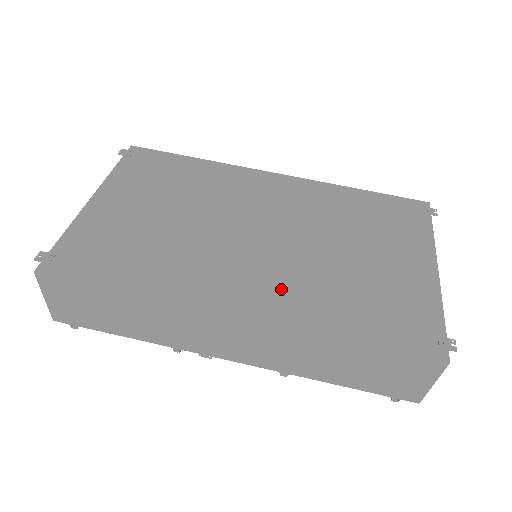
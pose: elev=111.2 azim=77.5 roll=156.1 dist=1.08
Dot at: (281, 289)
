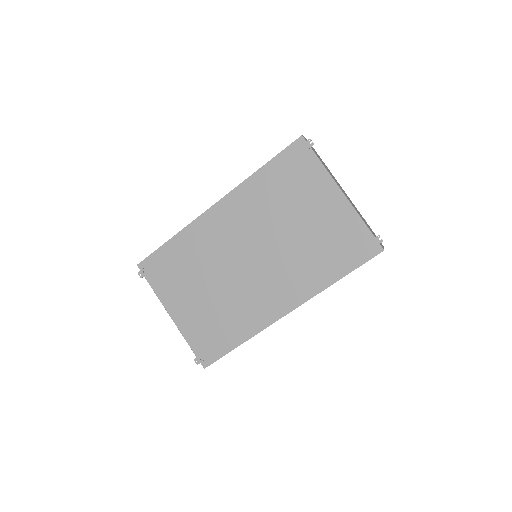
Dot at: (291, 282)
